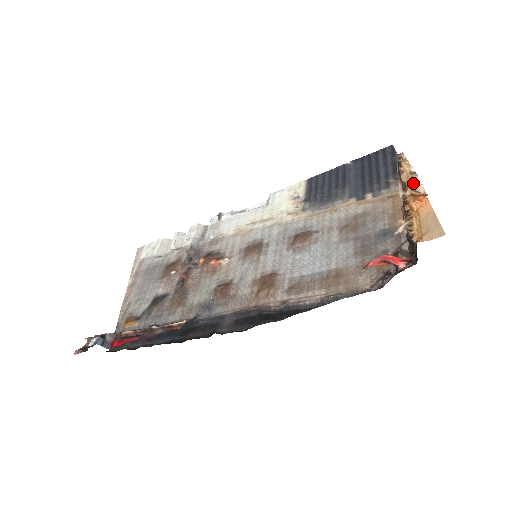
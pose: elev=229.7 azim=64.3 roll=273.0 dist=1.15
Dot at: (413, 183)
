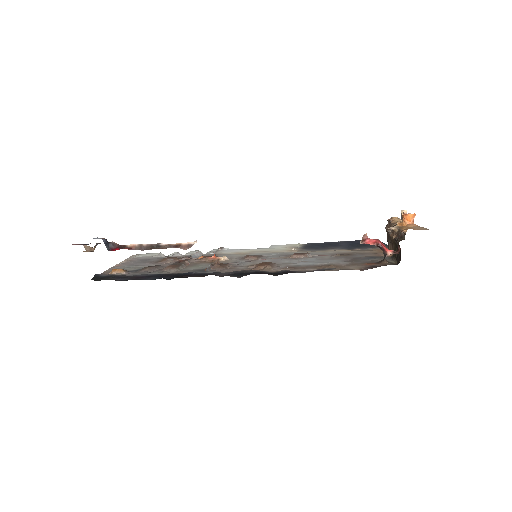
Dot at: occluded
